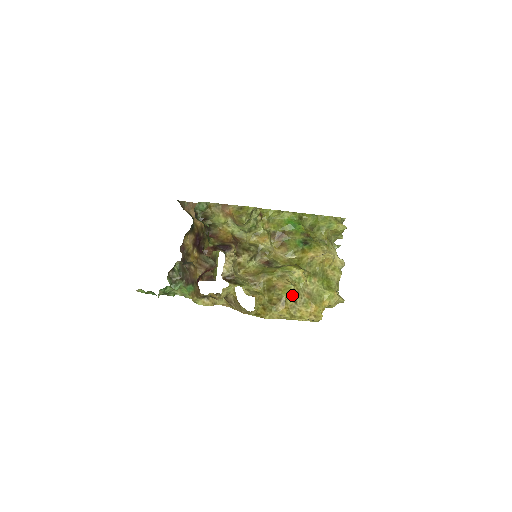
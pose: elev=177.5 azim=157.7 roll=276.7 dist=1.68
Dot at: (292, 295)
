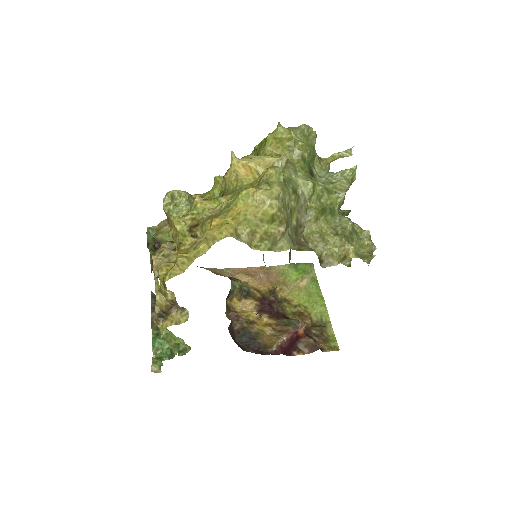
Dot at: (188, 231)
